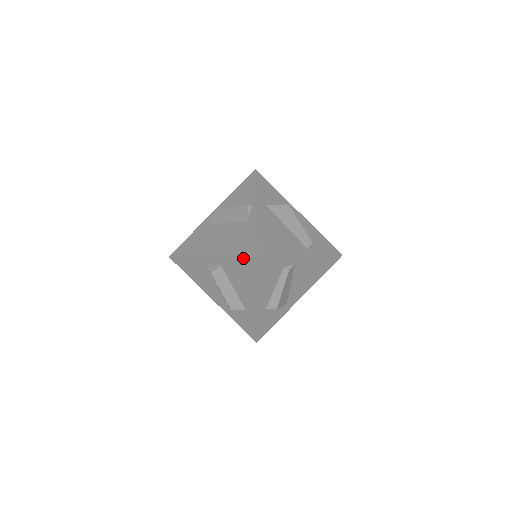
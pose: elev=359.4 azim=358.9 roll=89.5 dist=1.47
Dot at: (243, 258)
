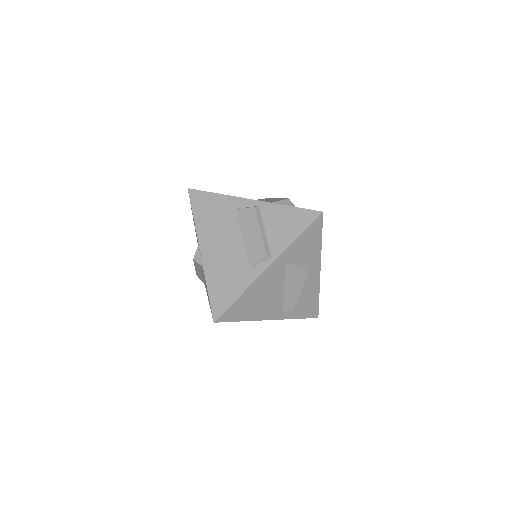
Dot at: (210, 301)
